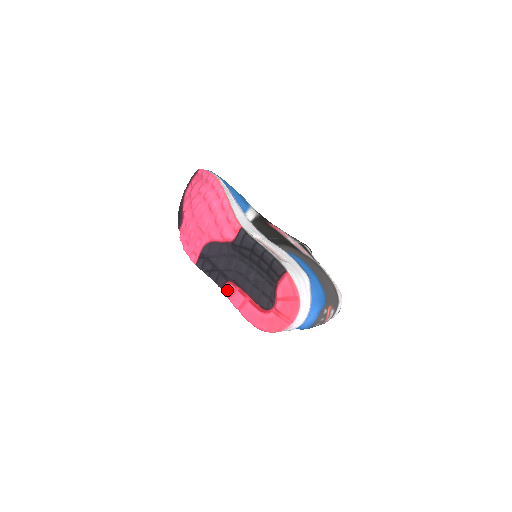
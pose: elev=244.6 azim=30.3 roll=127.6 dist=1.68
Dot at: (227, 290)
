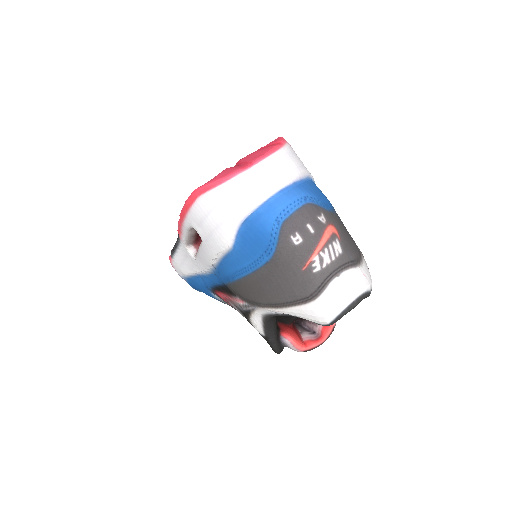
Dot at: occluded
